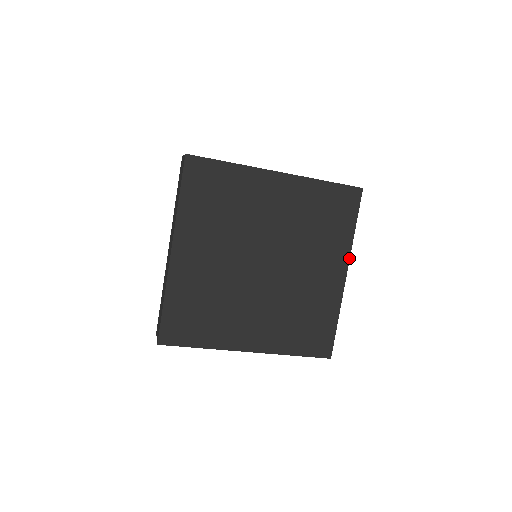
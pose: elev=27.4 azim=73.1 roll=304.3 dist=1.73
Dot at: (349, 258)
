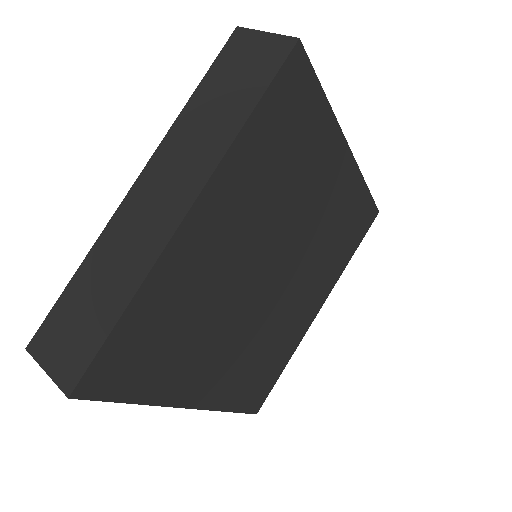
Dot at: occluded
